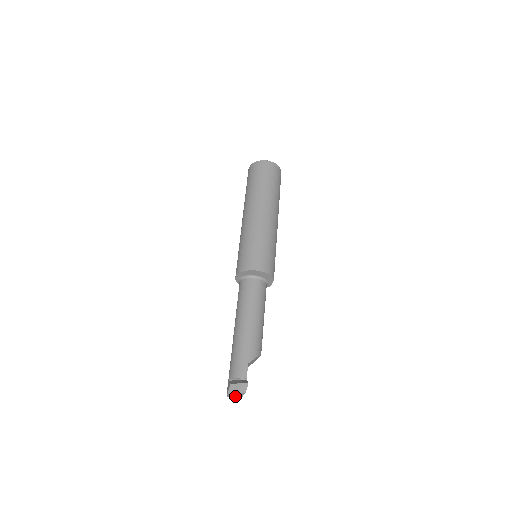
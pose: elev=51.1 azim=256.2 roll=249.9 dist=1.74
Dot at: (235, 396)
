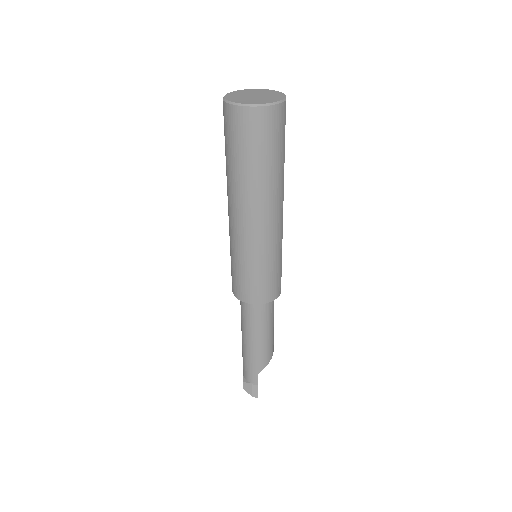
Dot at: occluded
